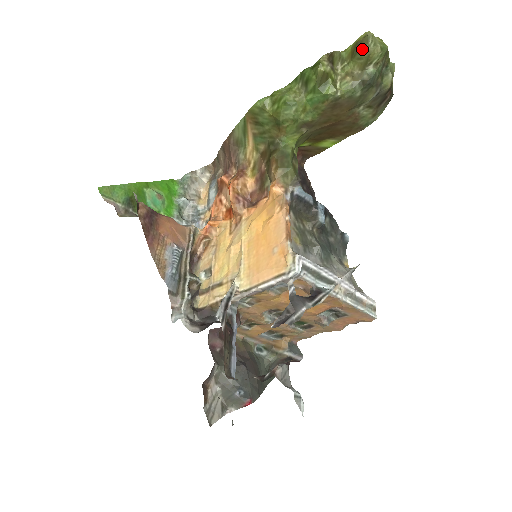
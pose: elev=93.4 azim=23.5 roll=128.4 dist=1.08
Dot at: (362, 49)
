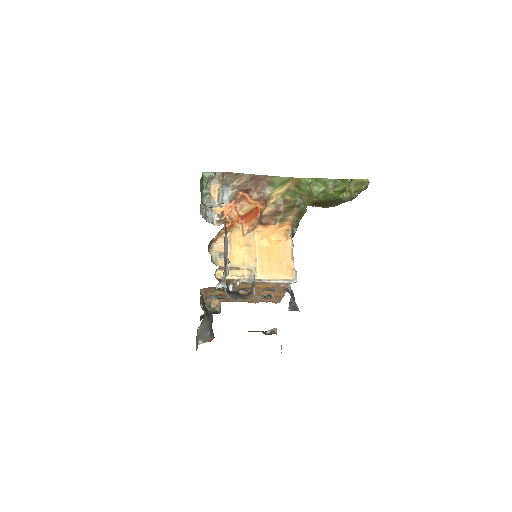
Dot at: (363, 186)
